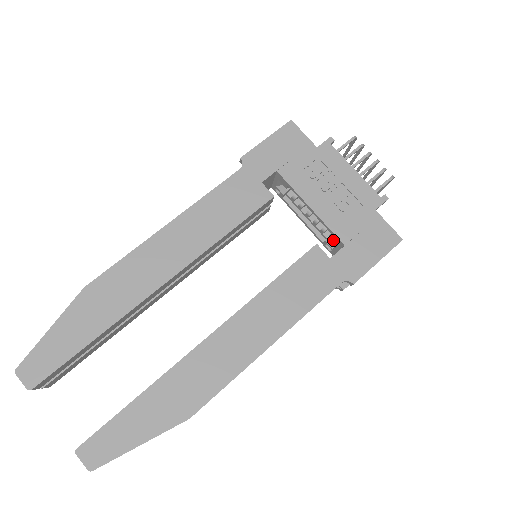
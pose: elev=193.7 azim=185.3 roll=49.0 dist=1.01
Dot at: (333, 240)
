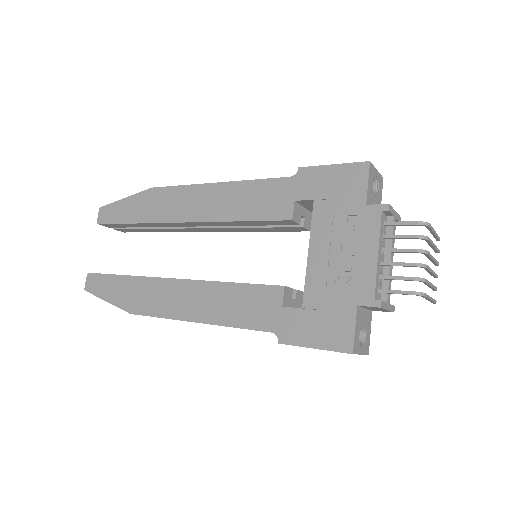
Dot at: occluded
